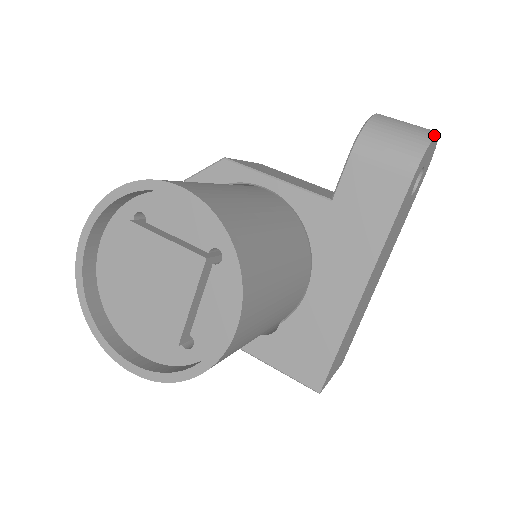
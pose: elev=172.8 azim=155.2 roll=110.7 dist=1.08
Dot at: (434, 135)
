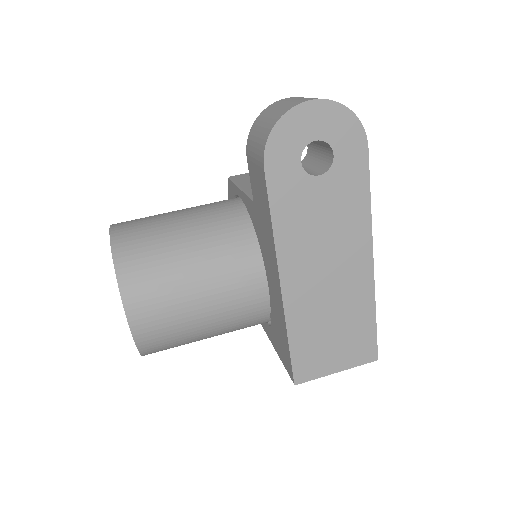
Dot at: (286, 112)
